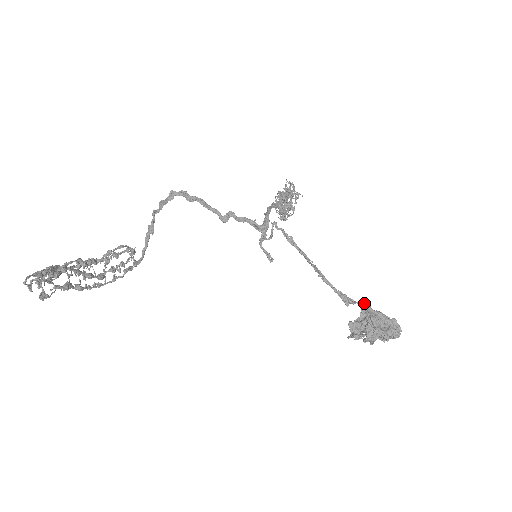
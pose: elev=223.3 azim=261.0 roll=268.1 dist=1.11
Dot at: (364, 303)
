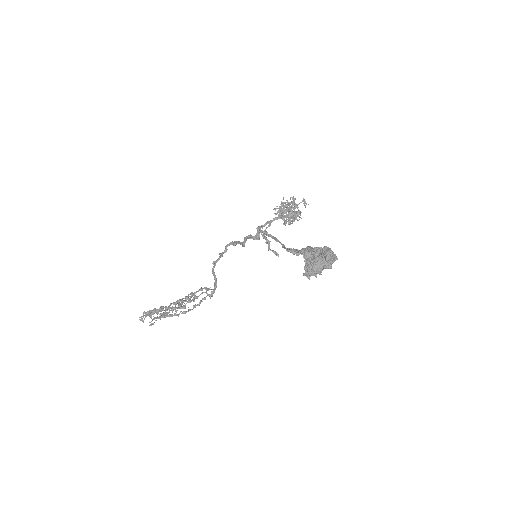
Dot at: (307, 247)
